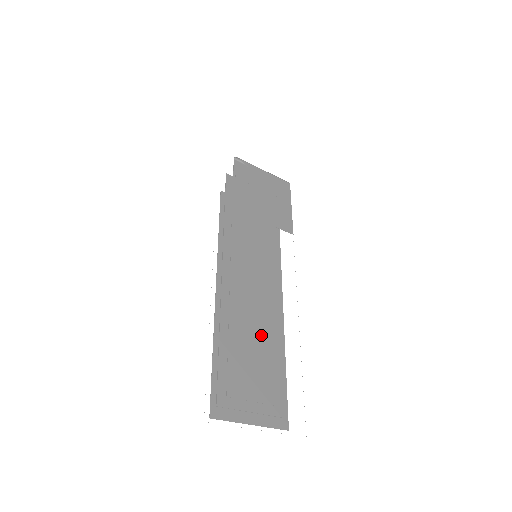
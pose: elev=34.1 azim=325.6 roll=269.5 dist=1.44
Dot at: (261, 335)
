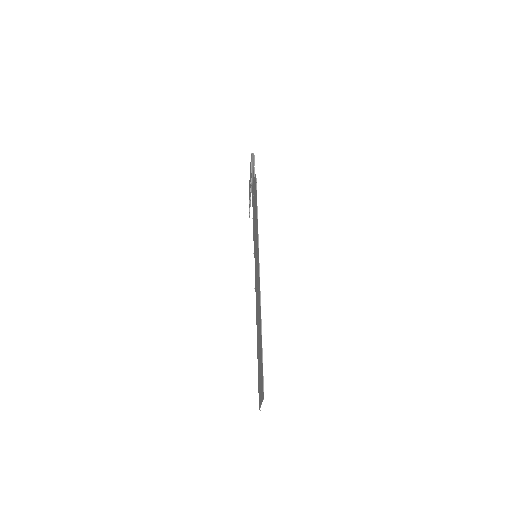
Dot at: occluded
